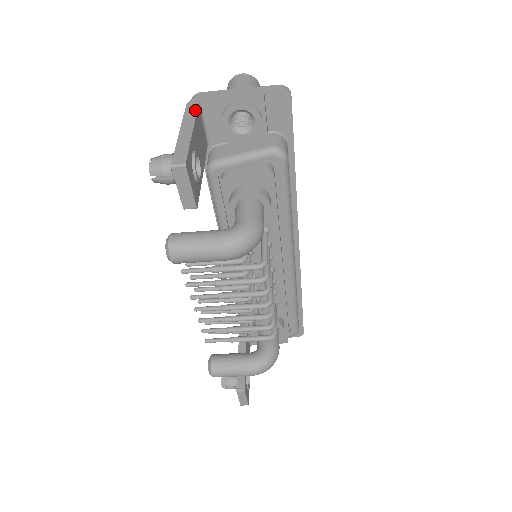
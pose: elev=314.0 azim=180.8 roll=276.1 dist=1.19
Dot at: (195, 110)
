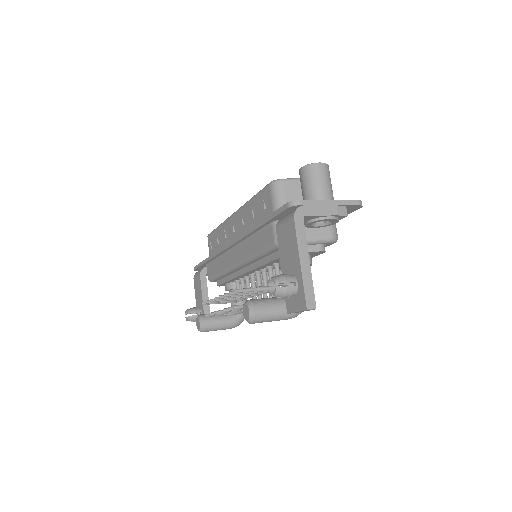
Dot at: (304, 230)
